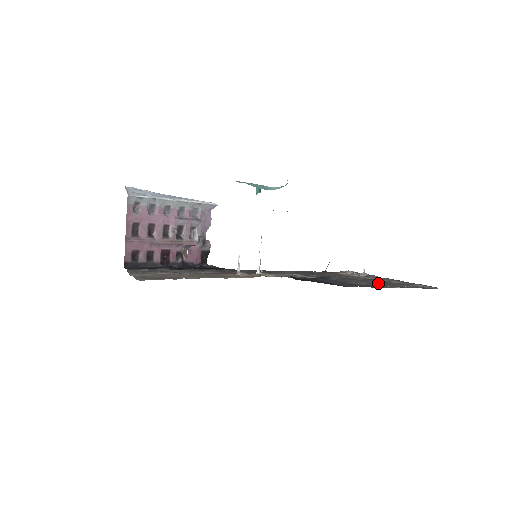
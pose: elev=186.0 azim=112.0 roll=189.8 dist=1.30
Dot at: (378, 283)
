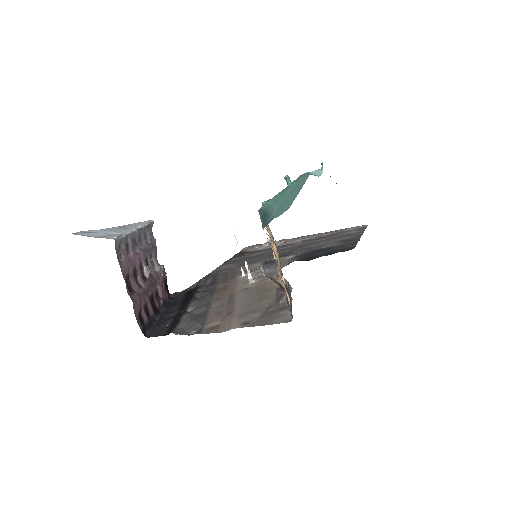
Dot at: (332, 239)
